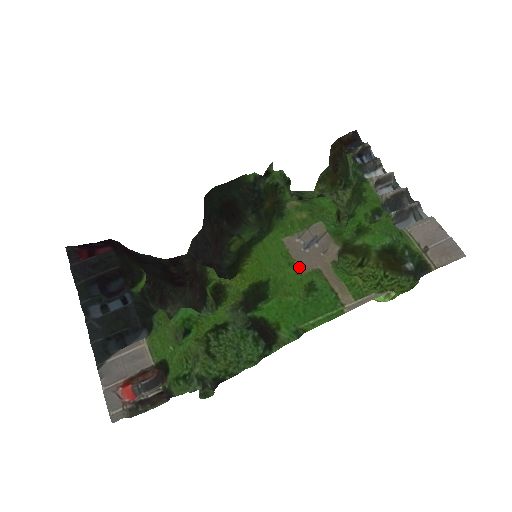
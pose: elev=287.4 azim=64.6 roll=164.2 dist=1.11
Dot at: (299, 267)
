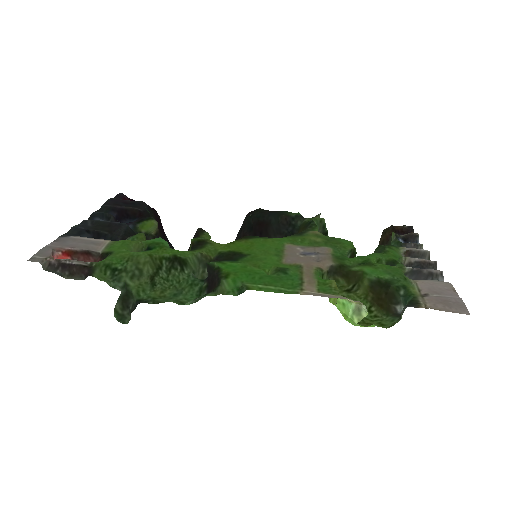
Dot at: (284, 258)
